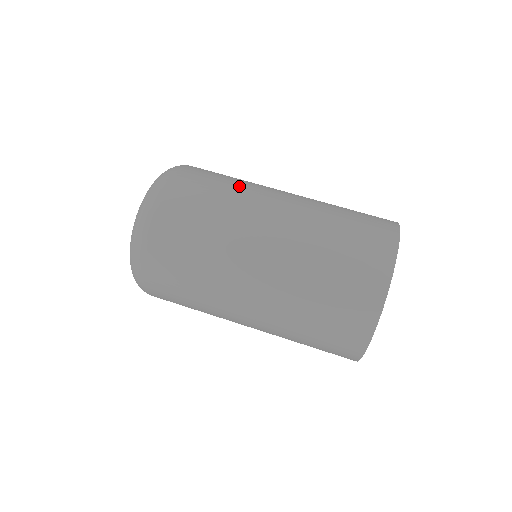
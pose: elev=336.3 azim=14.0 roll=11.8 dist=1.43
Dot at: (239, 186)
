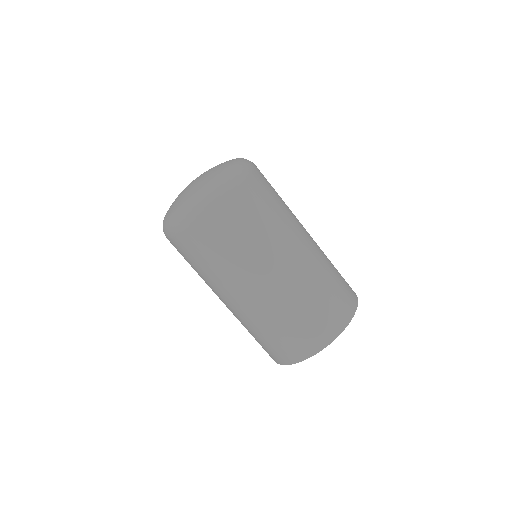
Dot at: occluded
